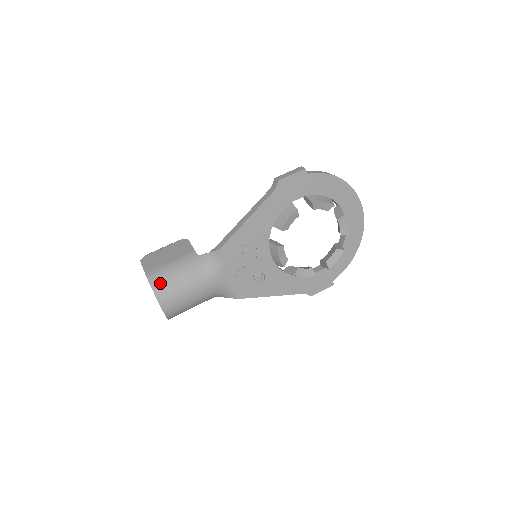
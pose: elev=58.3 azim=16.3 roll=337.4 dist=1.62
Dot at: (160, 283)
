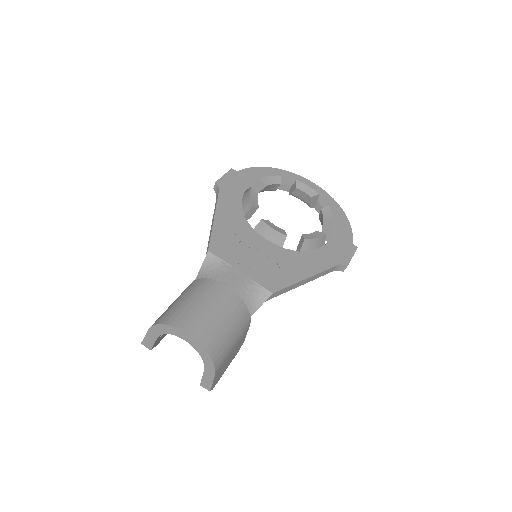
Dot at: (170, 315)
